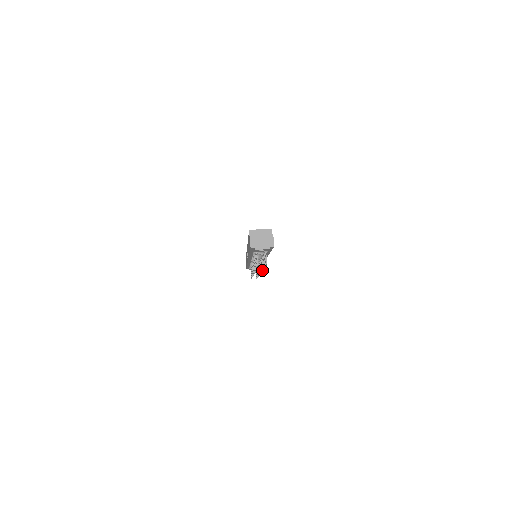
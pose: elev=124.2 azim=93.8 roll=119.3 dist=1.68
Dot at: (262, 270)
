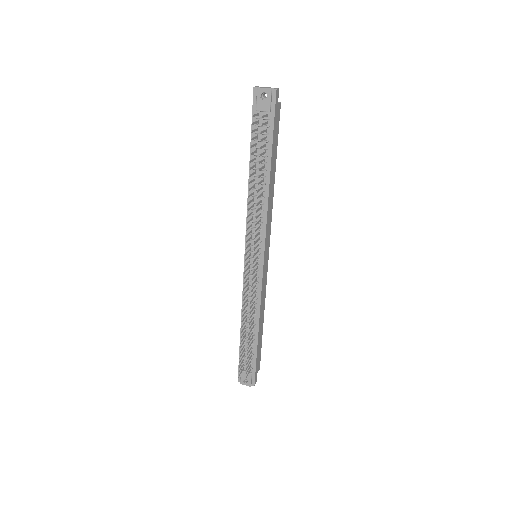
Dot at: (256, 205)
